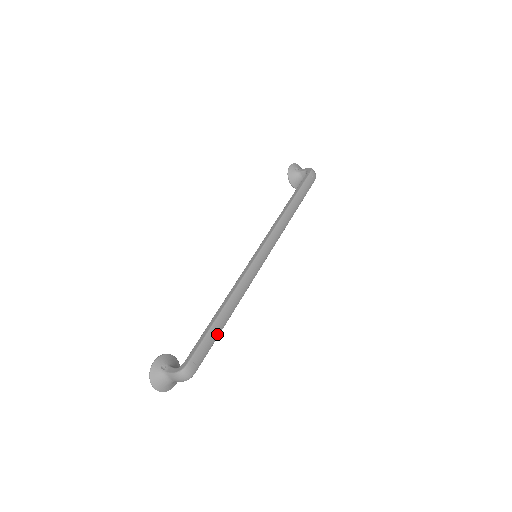
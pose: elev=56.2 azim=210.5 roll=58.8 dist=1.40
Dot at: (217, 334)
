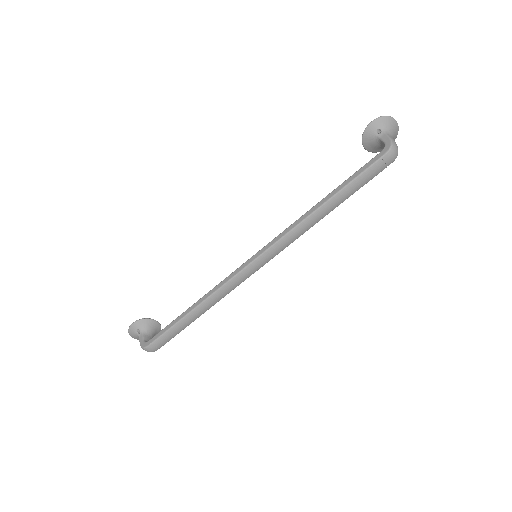
Dot at: (183, 328)
